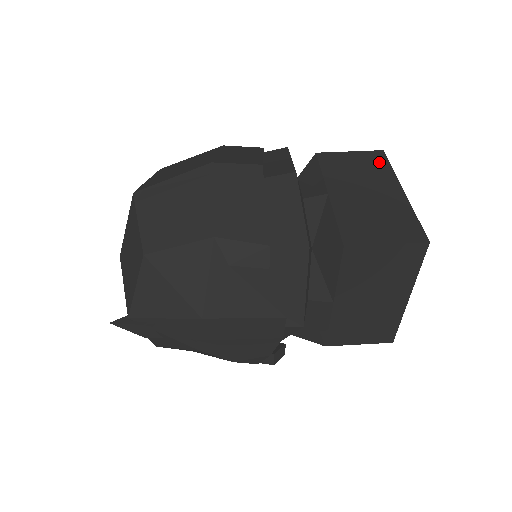
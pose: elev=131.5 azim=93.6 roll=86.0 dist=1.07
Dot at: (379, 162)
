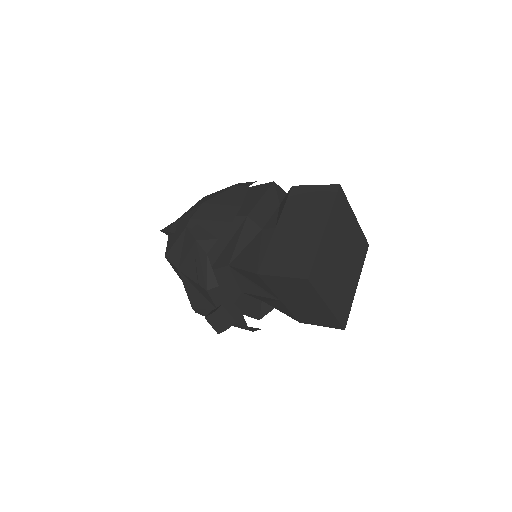
Dot at: occluded
